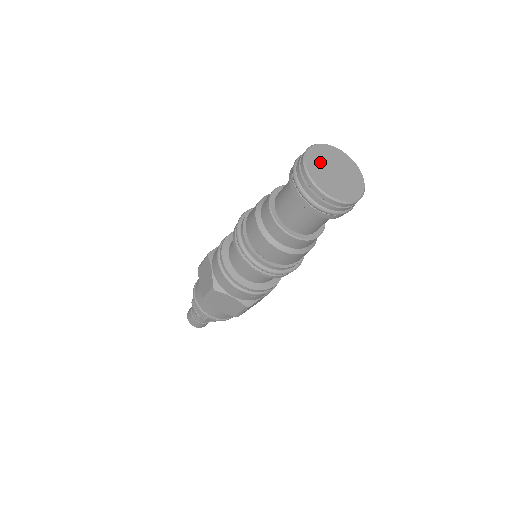
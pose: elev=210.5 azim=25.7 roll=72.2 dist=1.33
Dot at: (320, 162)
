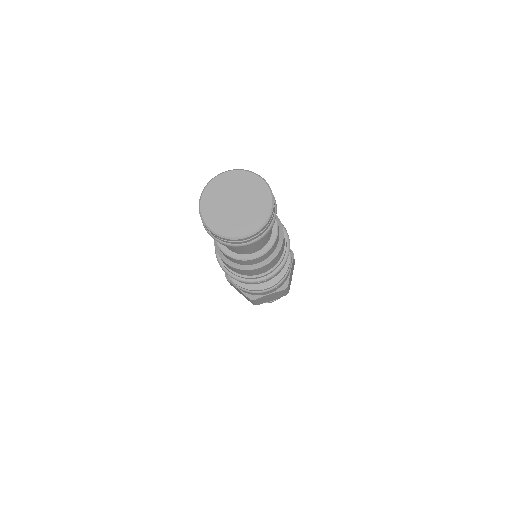
Dot at: (222, 191)
